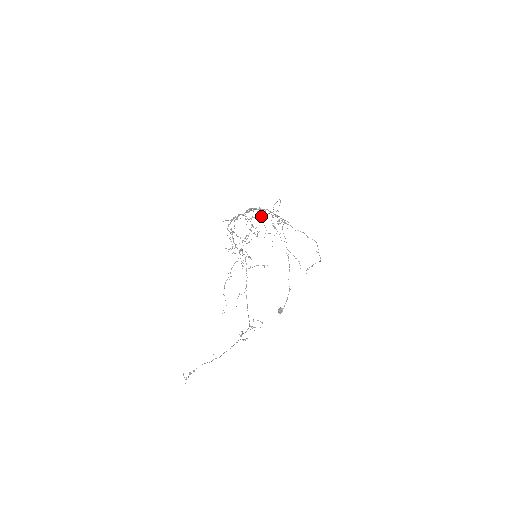
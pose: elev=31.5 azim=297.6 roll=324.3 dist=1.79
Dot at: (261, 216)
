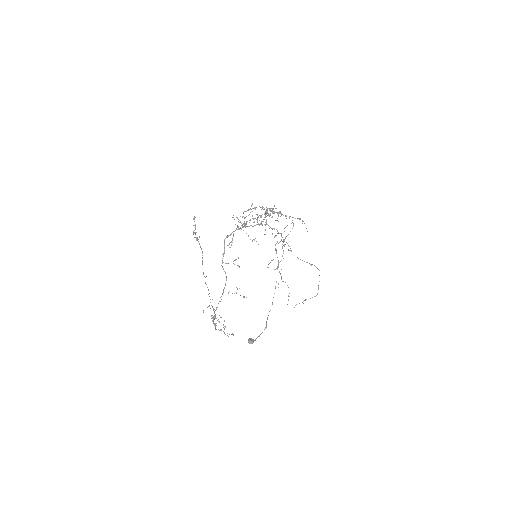
Dot at: occluded
